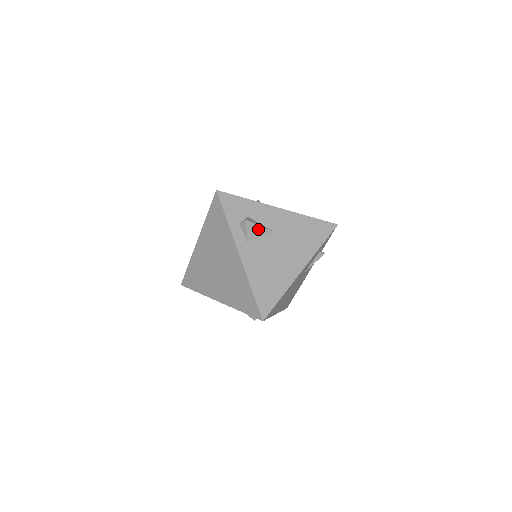
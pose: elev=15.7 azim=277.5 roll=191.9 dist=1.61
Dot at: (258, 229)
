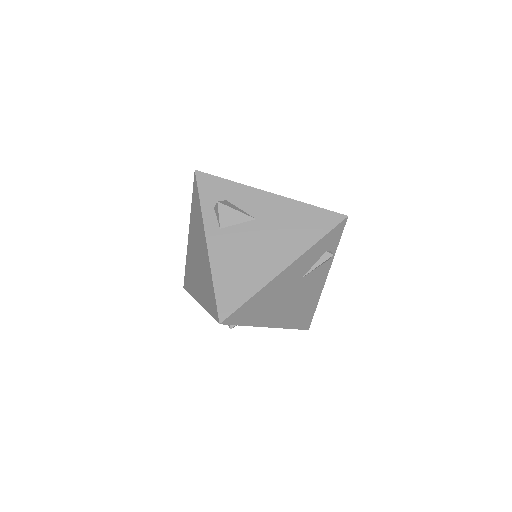
Dot at: (234, 214)
